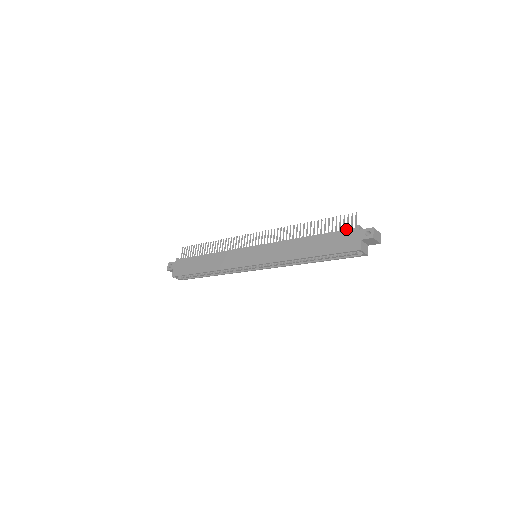
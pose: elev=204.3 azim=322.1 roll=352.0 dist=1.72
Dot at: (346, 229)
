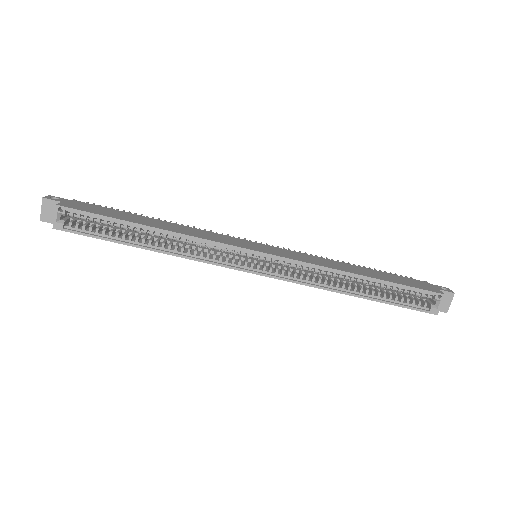
Dot at: occluded
